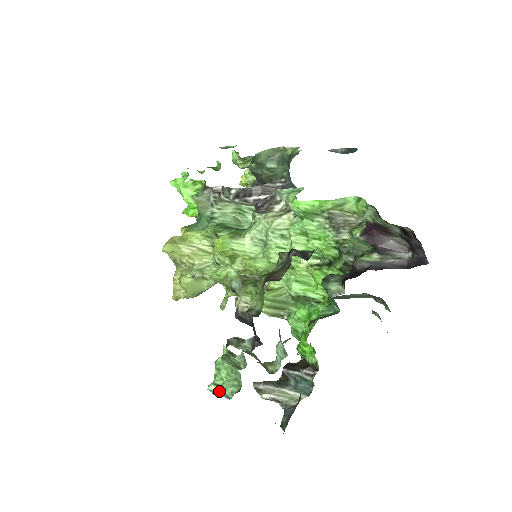
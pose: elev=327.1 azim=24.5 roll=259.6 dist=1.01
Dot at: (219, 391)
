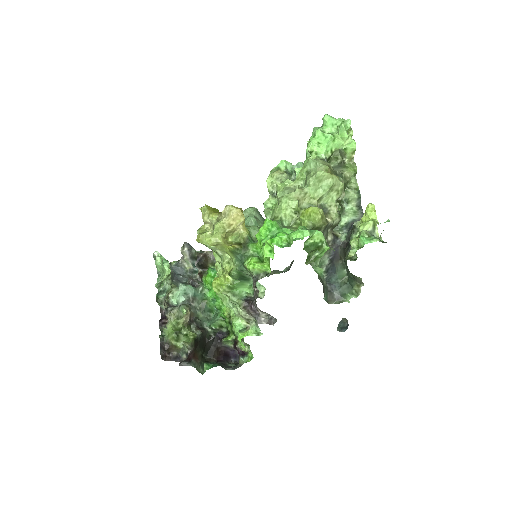
Dot at: (155, 260)
